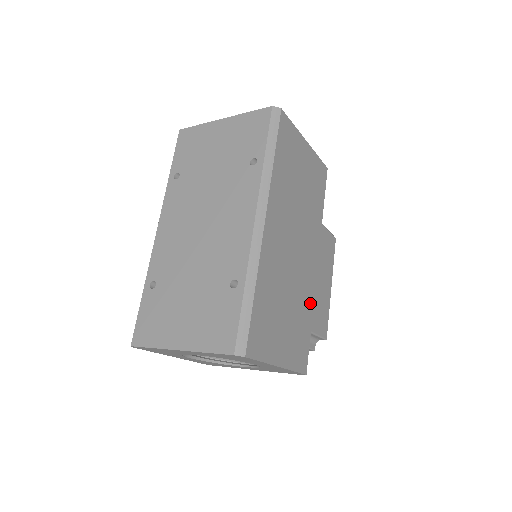
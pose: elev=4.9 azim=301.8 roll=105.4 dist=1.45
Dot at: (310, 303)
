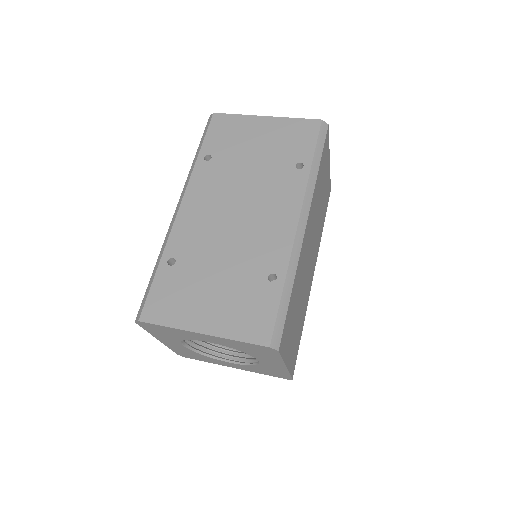
Dot at: (305, 311)
